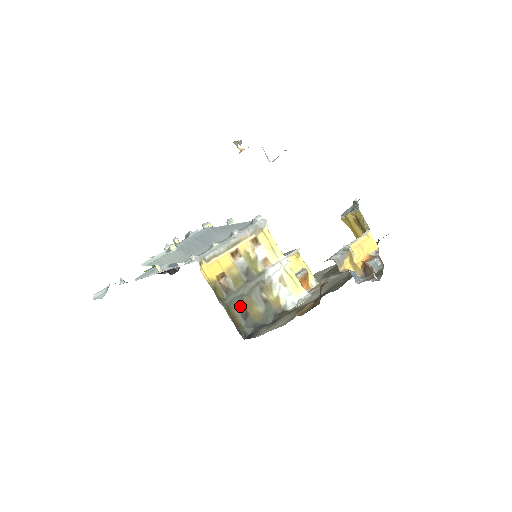
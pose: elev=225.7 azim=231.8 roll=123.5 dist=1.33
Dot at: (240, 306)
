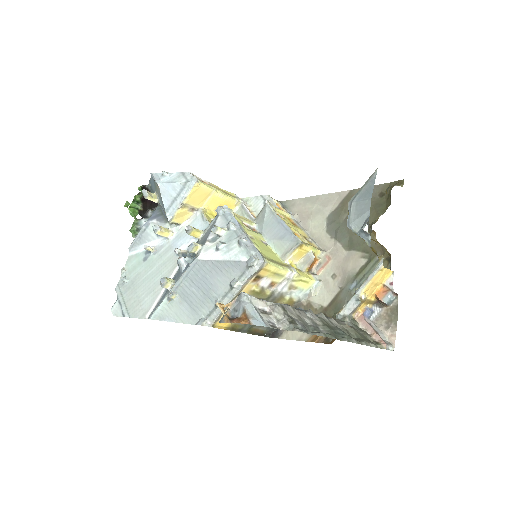
Dot at: occluded
